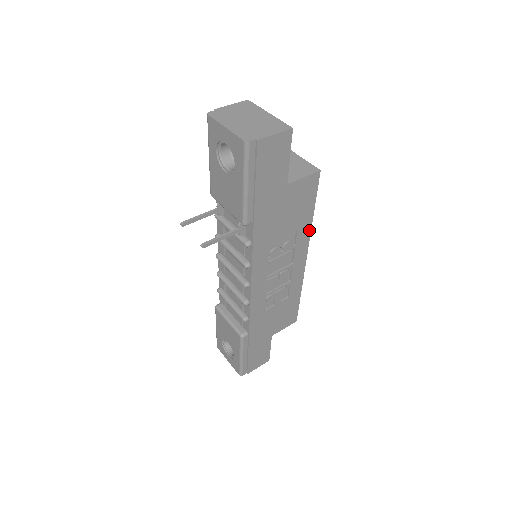
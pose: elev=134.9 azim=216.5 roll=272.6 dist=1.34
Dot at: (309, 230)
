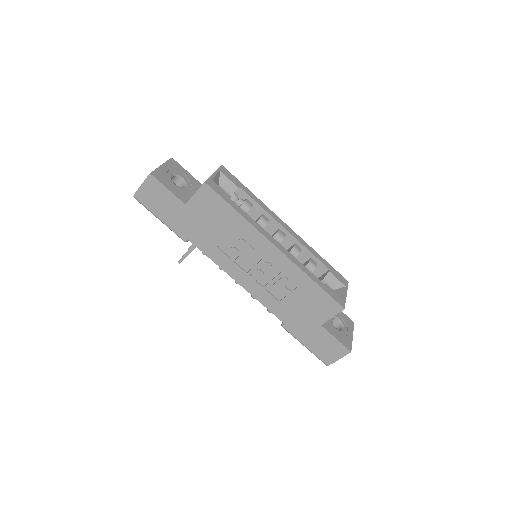
Dot at: (250, 225)
